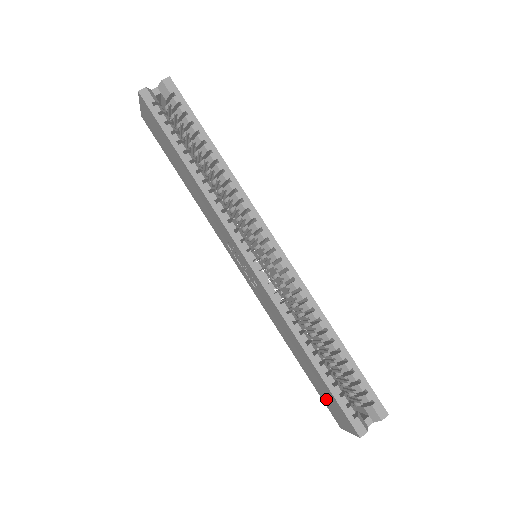
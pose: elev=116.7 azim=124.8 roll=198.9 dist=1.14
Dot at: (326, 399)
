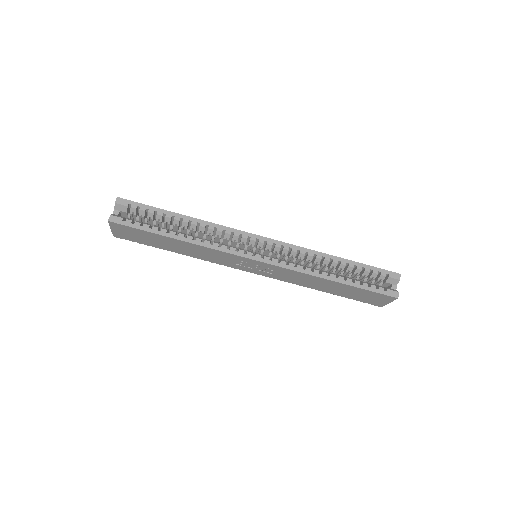
Dot at: (362, 298)
